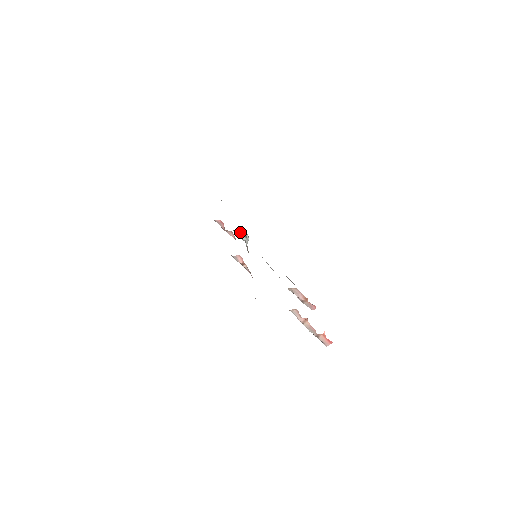
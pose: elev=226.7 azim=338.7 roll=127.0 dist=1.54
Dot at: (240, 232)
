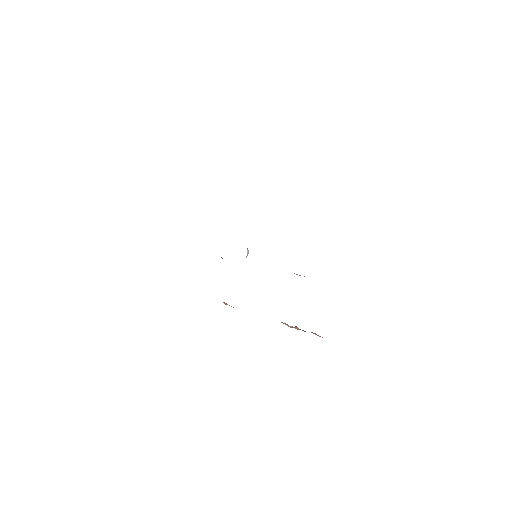
Dot at: occluded
